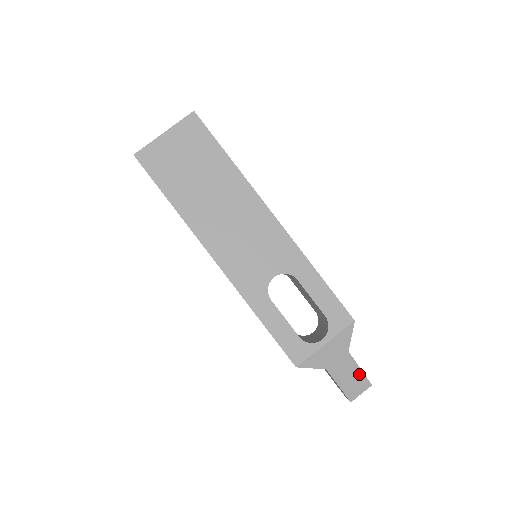
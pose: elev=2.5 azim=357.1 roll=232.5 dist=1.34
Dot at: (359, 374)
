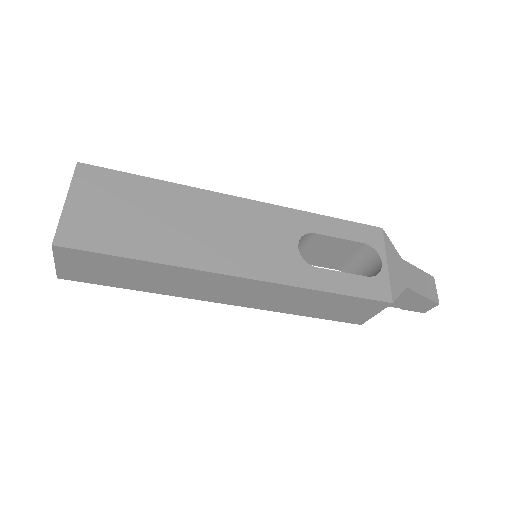
Dot at: (422, 274)
